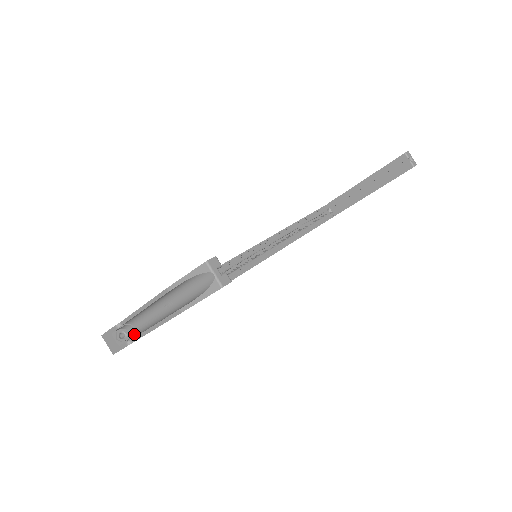
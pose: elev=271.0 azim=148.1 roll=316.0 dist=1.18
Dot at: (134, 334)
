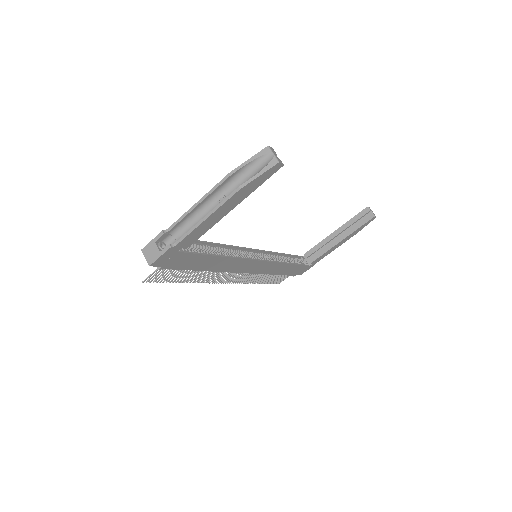
Dot at: occluded
